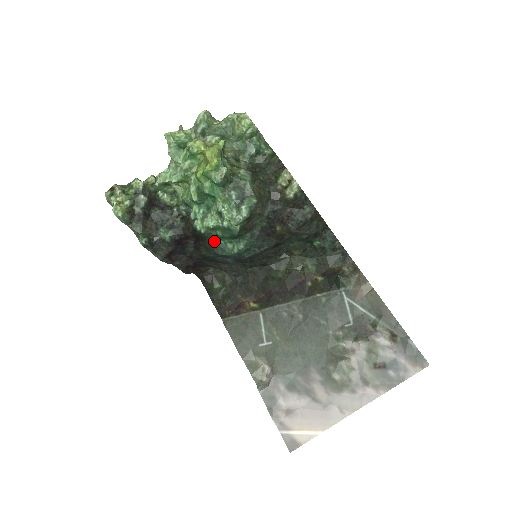
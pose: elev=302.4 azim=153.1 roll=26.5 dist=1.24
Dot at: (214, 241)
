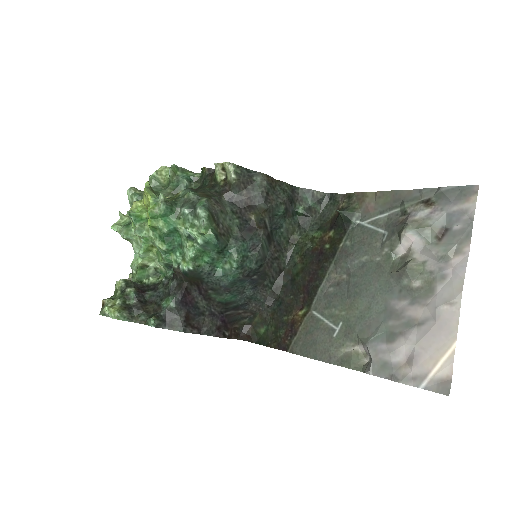
Dot at: (211, 273)
